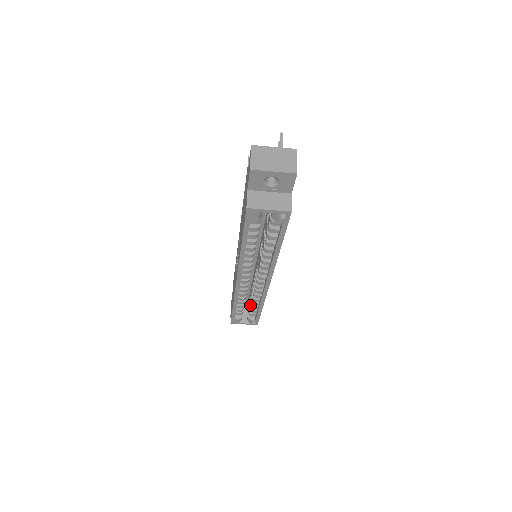
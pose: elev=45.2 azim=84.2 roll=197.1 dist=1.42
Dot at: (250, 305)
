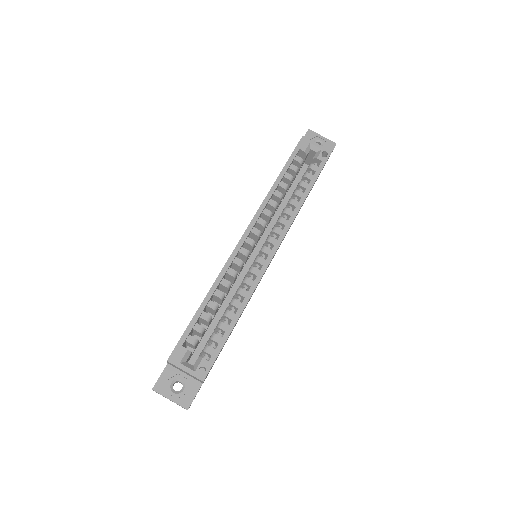
Dot at: occluded
